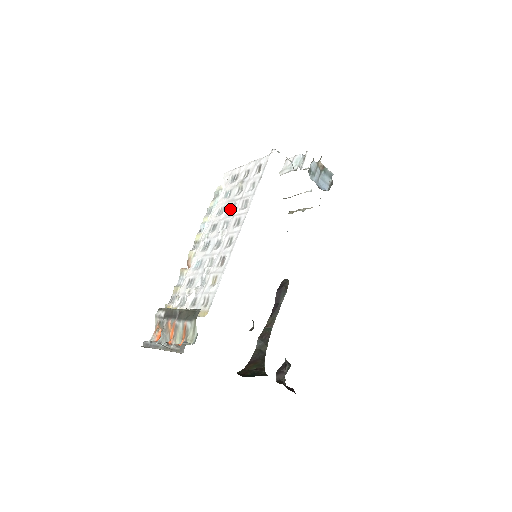
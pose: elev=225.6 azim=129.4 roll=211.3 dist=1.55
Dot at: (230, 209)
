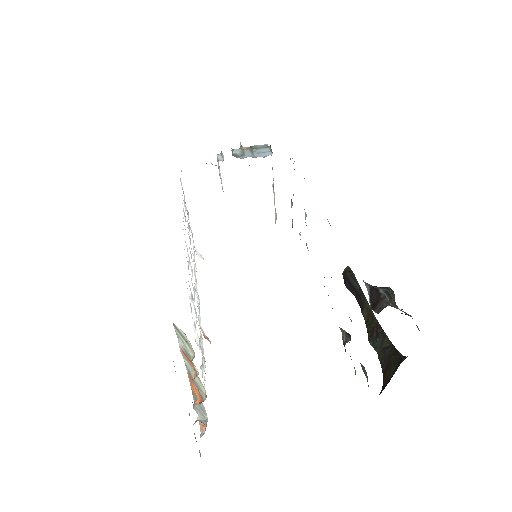
Dot at: occluded
